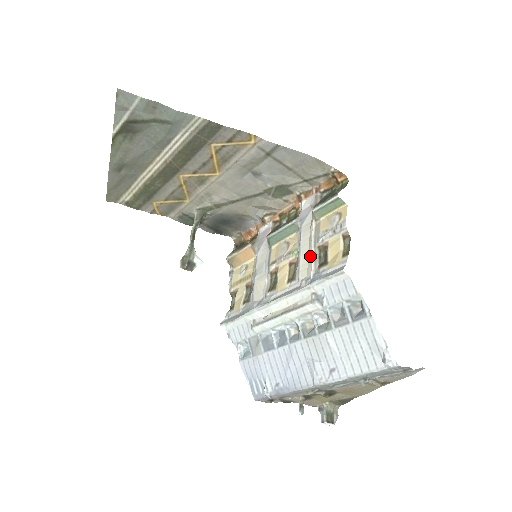
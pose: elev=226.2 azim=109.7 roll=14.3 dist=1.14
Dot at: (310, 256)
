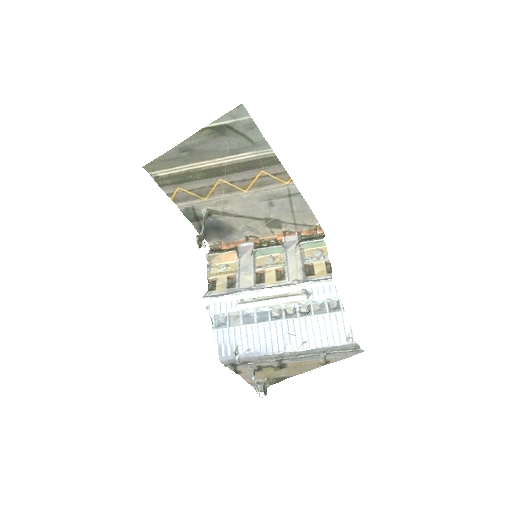
Dot at: (299, 268)
